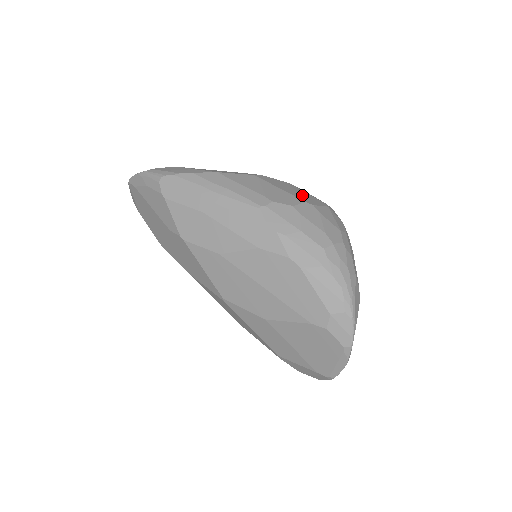
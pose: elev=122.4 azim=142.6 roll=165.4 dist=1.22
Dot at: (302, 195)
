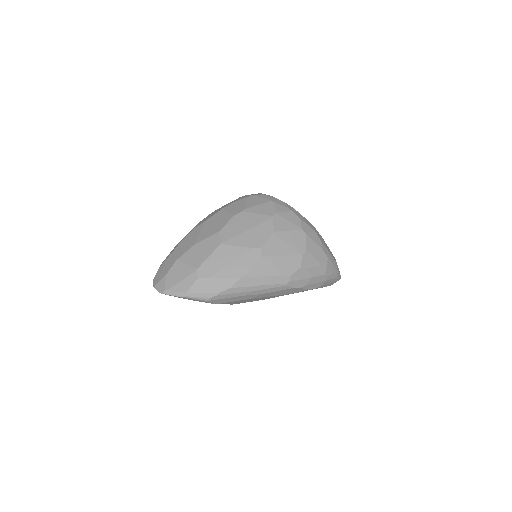
Dot at: (292, 244)
